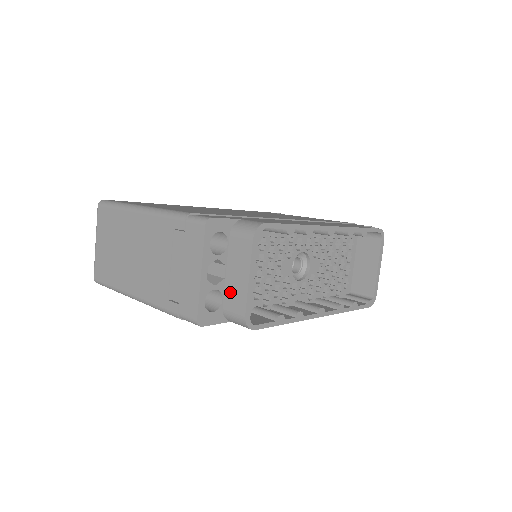
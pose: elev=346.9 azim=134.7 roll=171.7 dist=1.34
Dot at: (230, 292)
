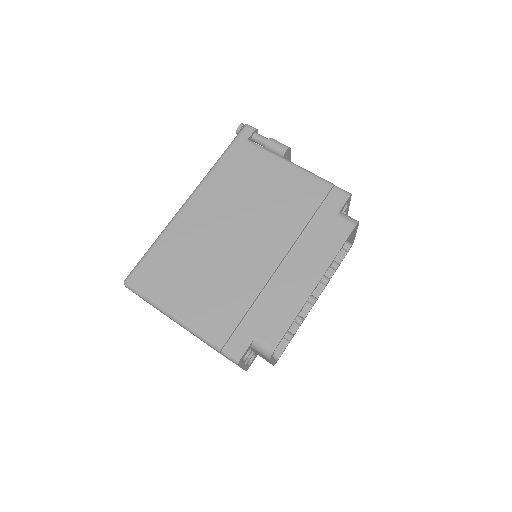
Dot at: occluded
